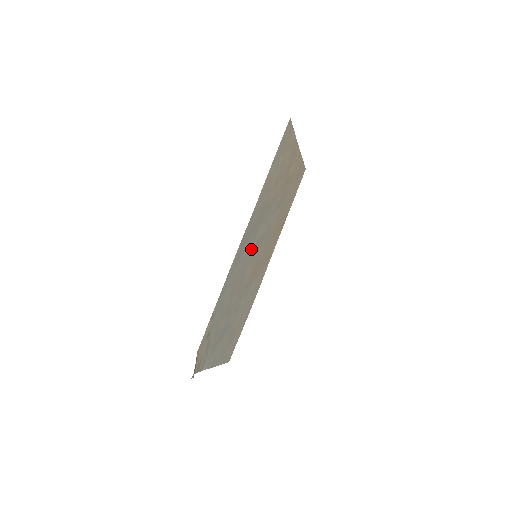
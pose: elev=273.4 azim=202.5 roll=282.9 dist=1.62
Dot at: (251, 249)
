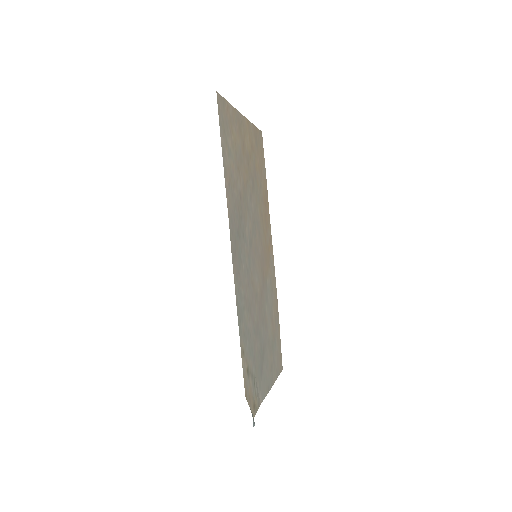
Dot at: (247, 254)
